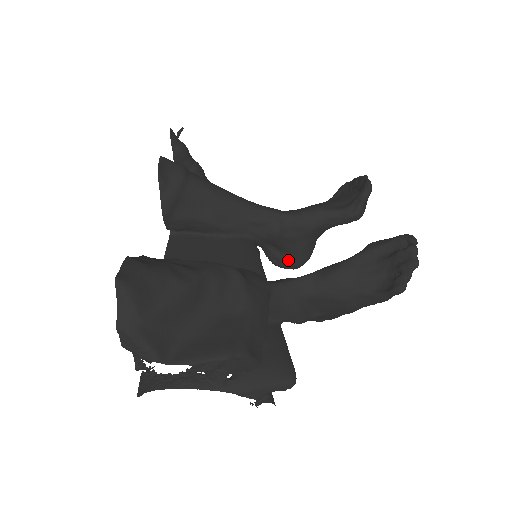
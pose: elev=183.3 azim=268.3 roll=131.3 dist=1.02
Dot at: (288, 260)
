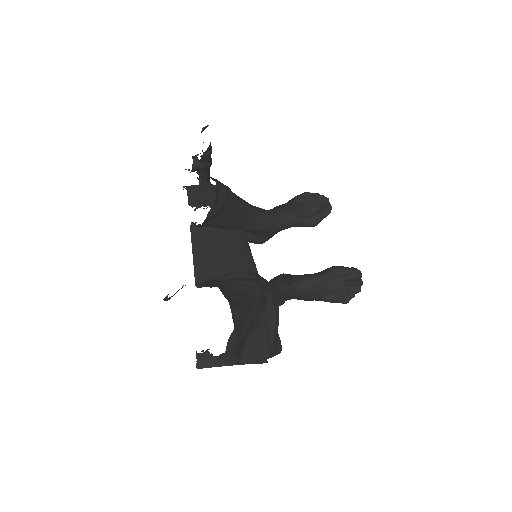
Dot at: (256, 240)
